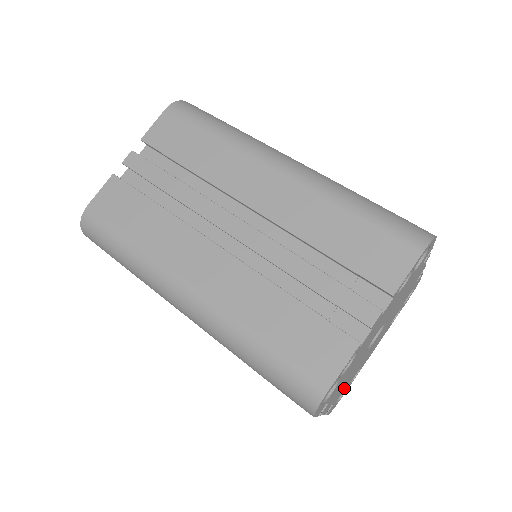
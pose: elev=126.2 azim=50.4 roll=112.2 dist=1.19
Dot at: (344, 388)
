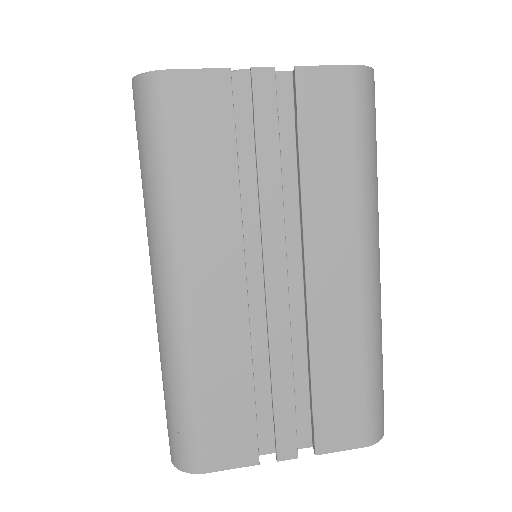
Dot at: occluded
